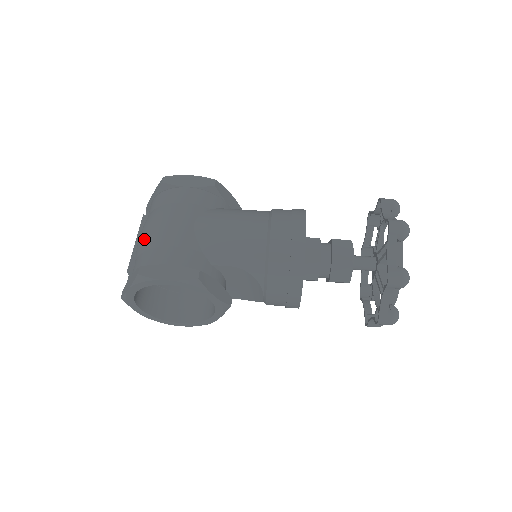
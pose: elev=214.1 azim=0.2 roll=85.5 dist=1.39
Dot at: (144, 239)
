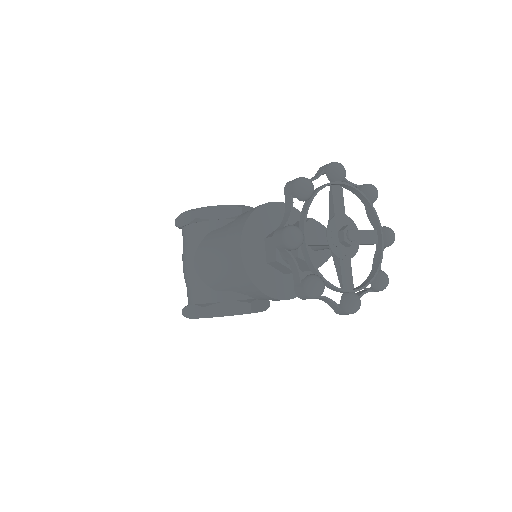
Dot at: occluded
